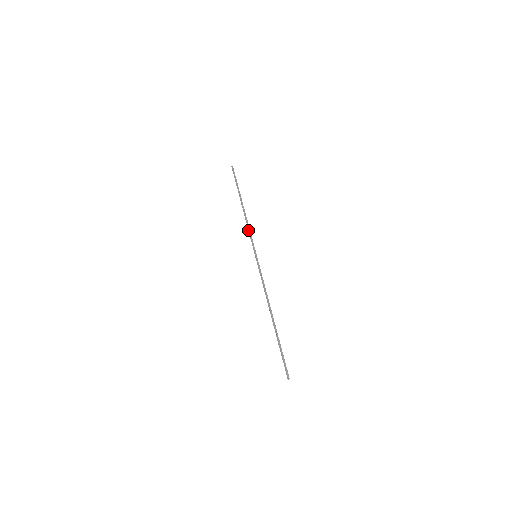
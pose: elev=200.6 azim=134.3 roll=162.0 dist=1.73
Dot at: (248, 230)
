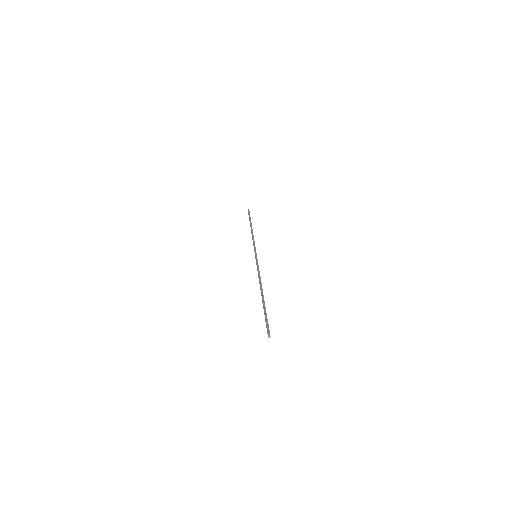
Dot at: occluded
